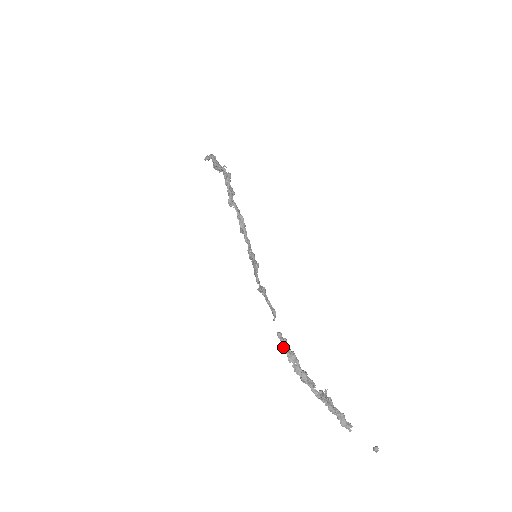
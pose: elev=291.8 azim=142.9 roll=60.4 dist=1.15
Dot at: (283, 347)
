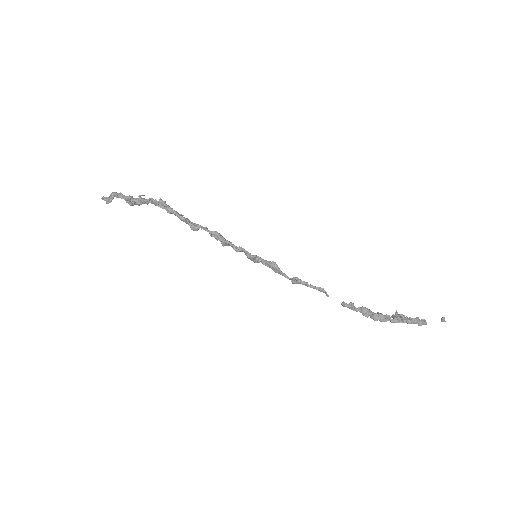
Dot at: (356, 311)
